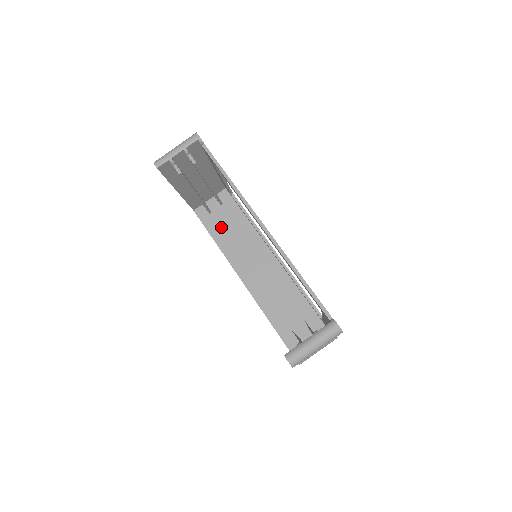
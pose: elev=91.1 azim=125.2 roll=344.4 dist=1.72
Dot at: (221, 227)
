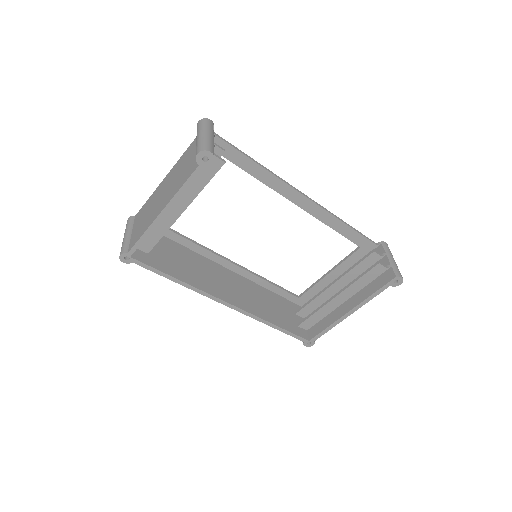
Dot at: (171, 263)
